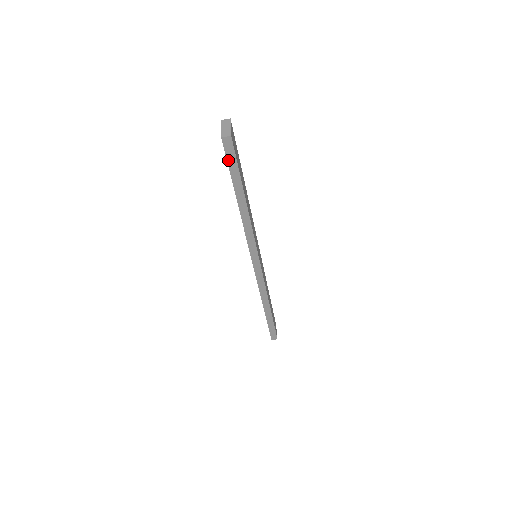
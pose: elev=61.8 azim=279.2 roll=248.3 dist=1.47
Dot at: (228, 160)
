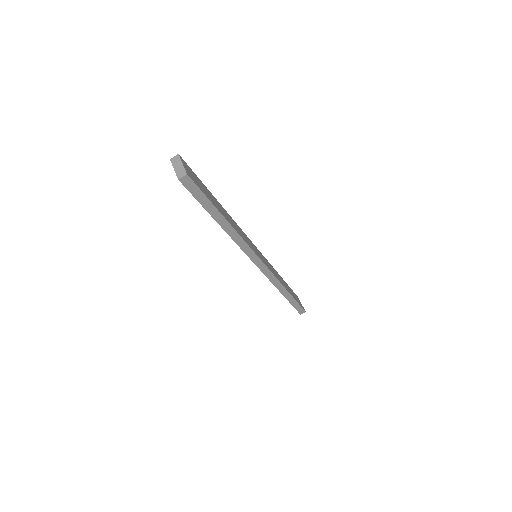
Dot at: (194, 195)
